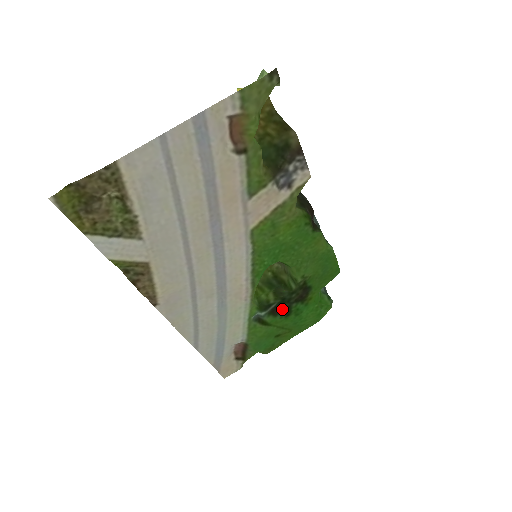
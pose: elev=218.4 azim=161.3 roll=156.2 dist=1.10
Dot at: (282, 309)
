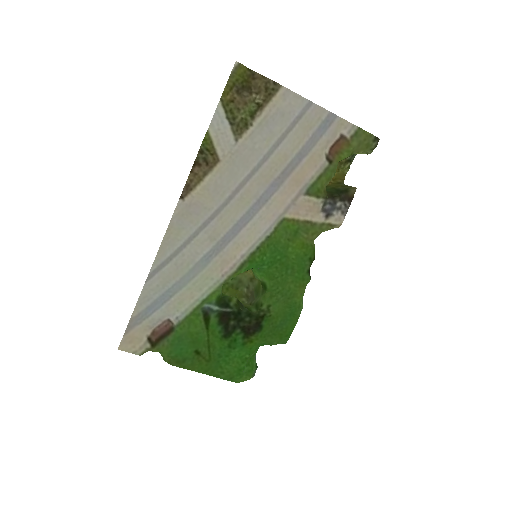
Dot at: (229, 323)
